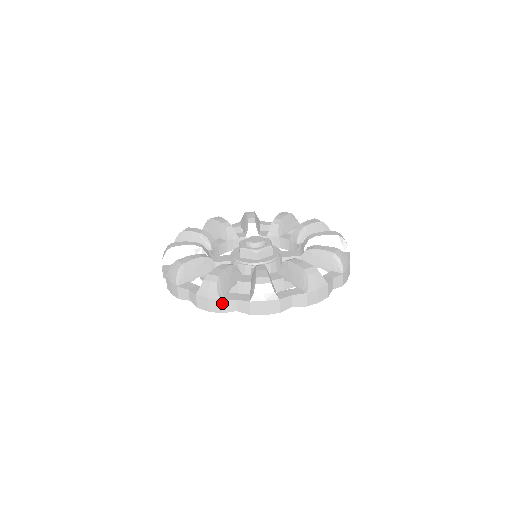
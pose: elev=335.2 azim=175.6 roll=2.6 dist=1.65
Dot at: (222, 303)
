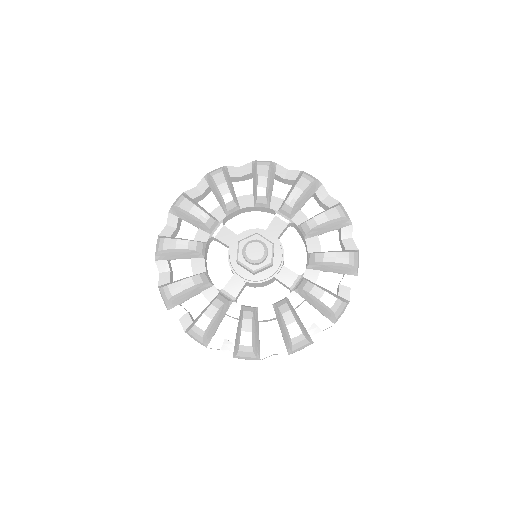
Dot at: occluded
